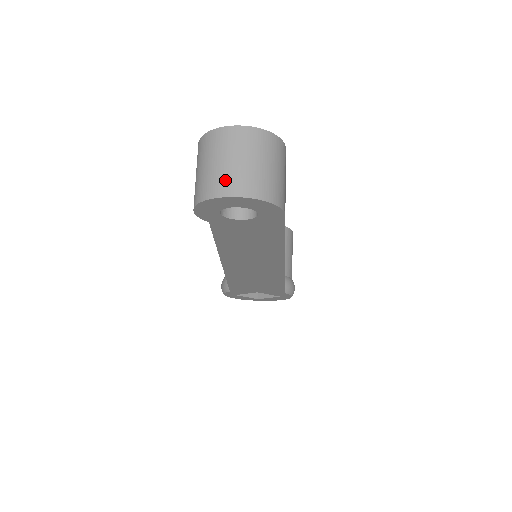
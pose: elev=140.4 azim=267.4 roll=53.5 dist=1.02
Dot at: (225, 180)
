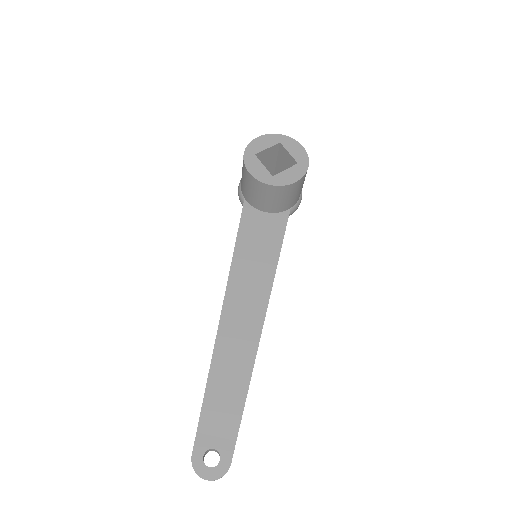
Dot at: occluded
